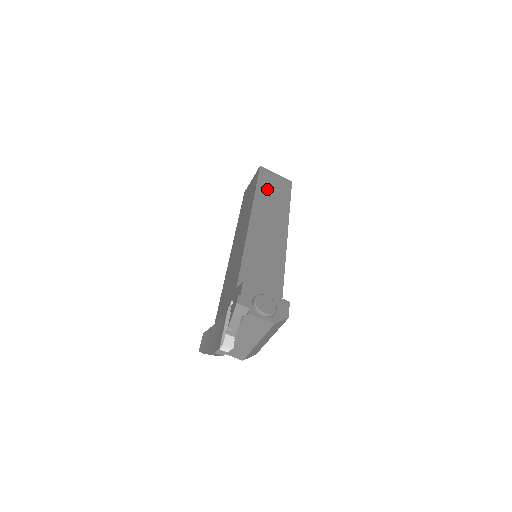
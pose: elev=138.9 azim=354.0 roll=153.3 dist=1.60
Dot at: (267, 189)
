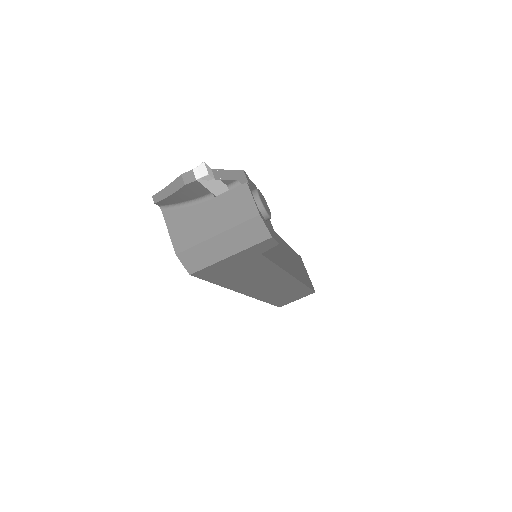
Dot at: (297, 260)
